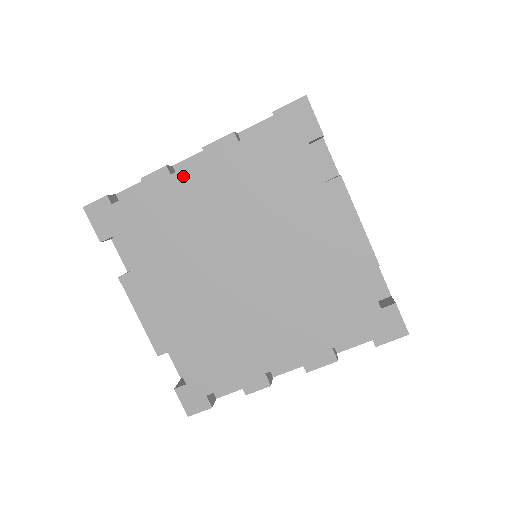
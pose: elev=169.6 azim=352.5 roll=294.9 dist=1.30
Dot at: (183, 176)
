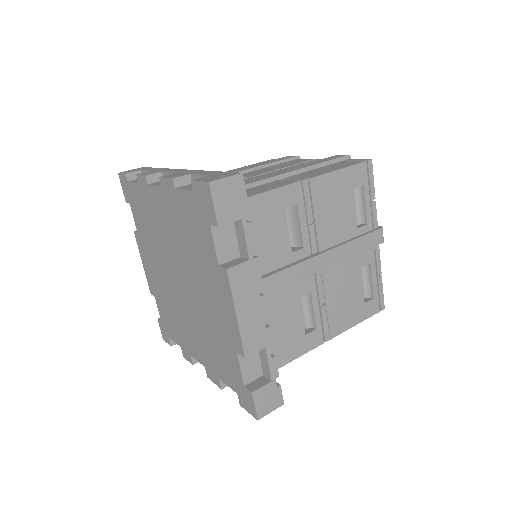
Dot at: (153, 191)
